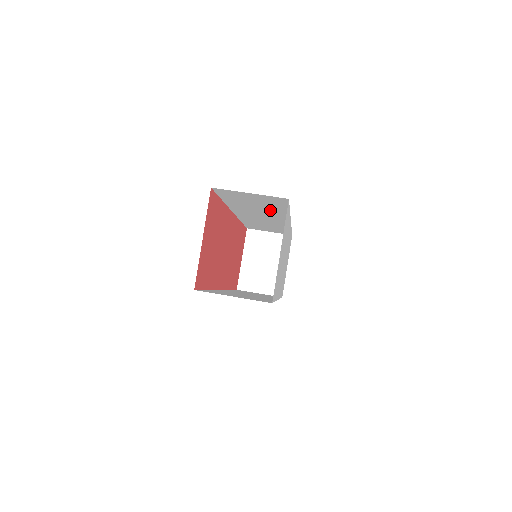
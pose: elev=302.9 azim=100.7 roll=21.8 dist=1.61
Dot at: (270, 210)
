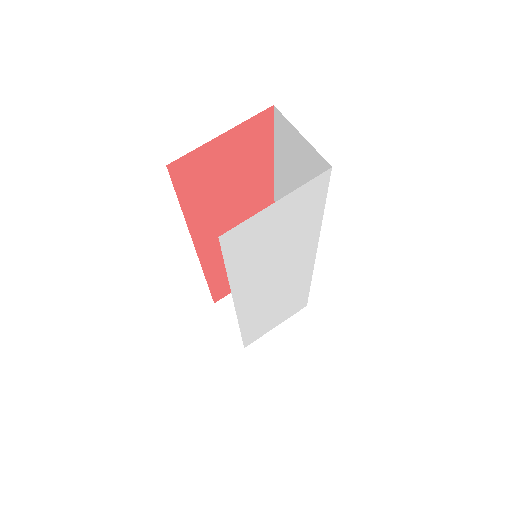
Dot at: occluded
